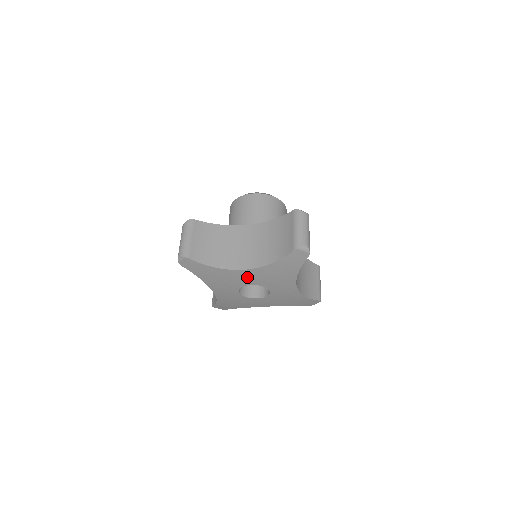
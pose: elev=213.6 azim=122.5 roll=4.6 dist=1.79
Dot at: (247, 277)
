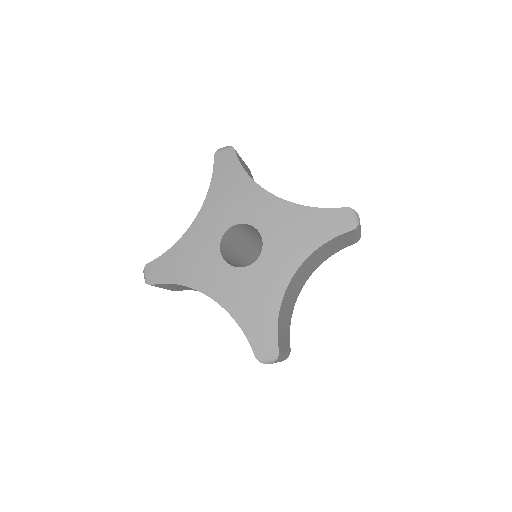
Dot at: (208, 226)
